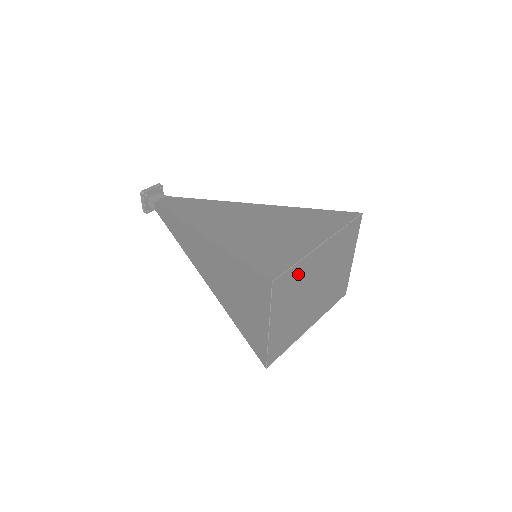
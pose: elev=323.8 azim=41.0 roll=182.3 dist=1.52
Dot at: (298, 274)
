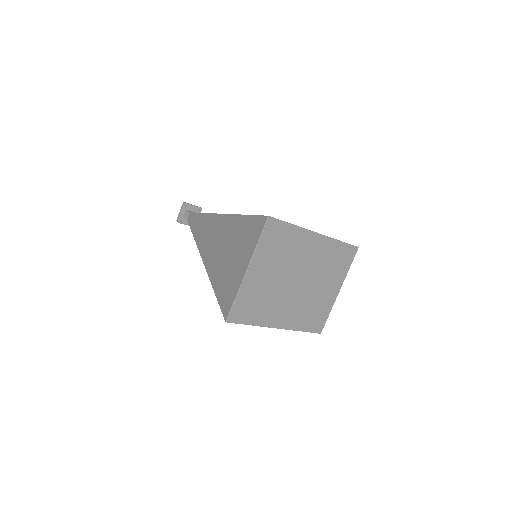
Dot at: (290, 239)
